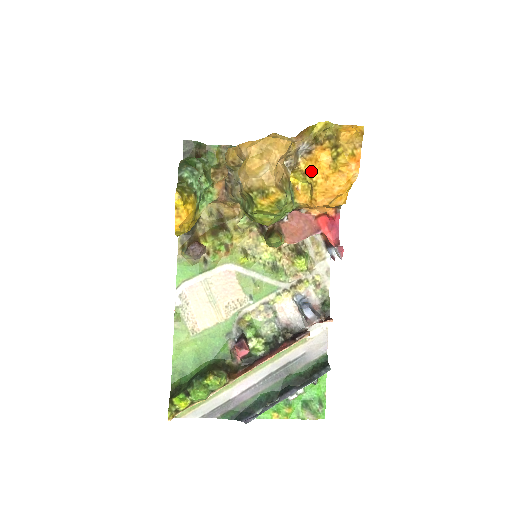
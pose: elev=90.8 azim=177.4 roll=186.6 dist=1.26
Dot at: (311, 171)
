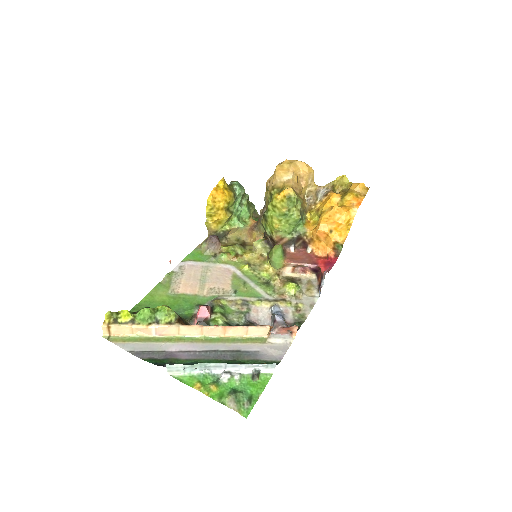
Dot at: (323, 206)
